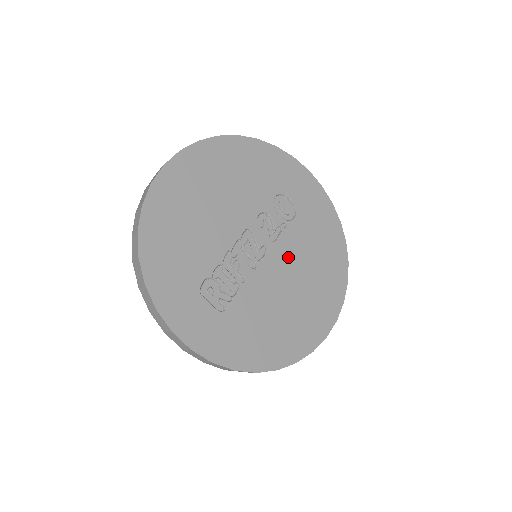
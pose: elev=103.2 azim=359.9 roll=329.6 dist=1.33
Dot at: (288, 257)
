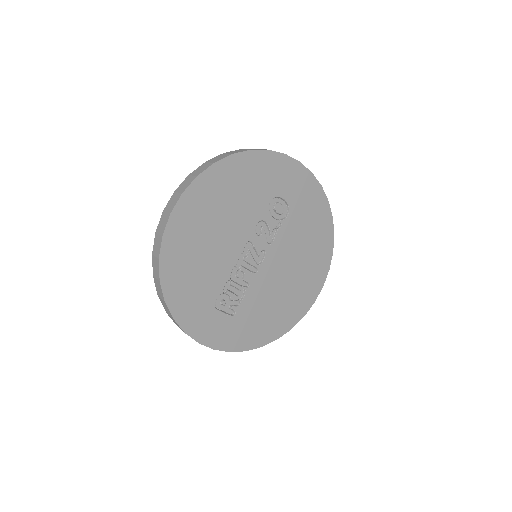
Dot at: (283, 252)
